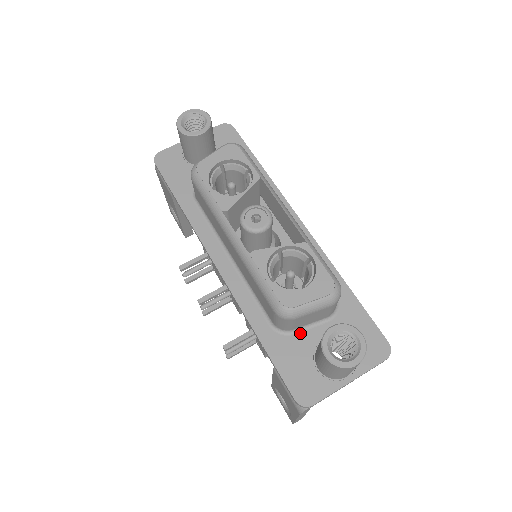
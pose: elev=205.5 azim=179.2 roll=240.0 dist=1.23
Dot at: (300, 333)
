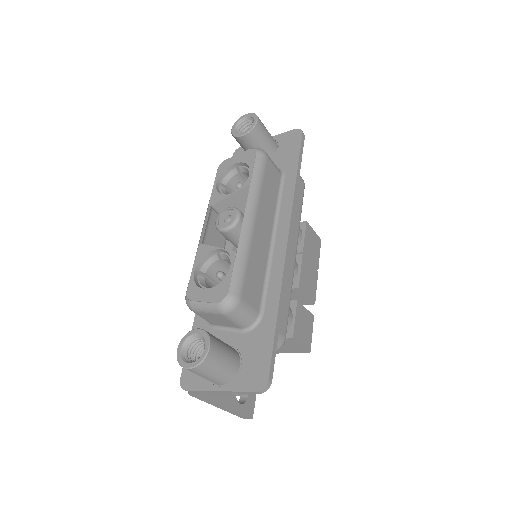
Dot at: (219, 331)
